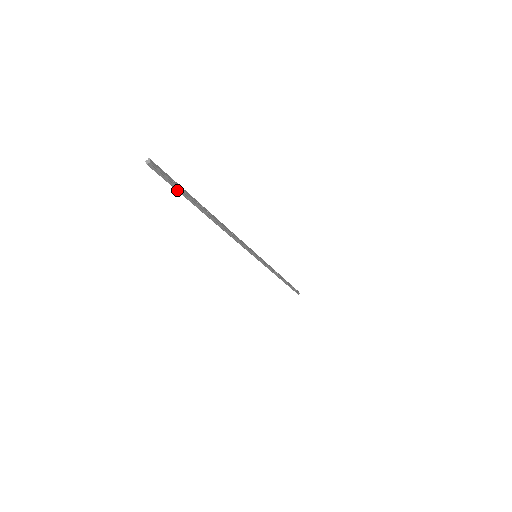
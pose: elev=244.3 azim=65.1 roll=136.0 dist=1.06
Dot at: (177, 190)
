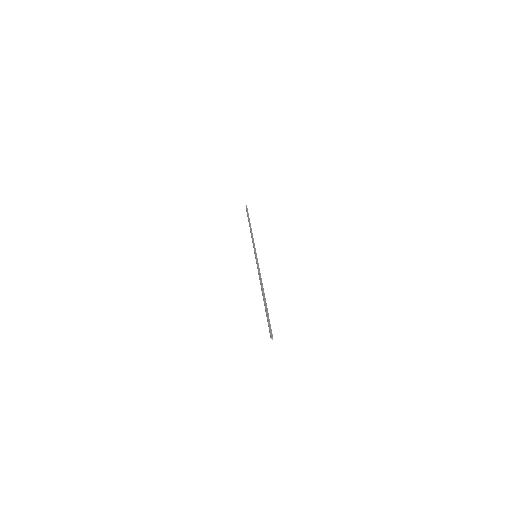
Dot at: (268, 321)
